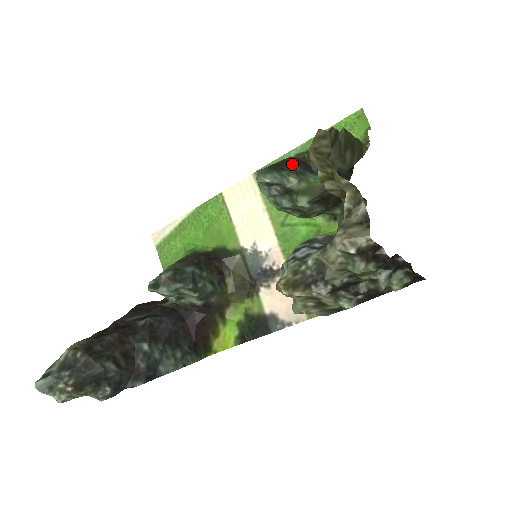
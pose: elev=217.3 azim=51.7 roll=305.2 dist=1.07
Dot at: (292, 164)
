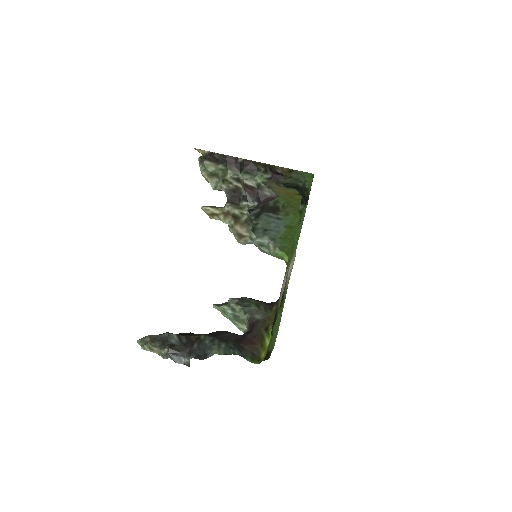
Dot at: occluded
